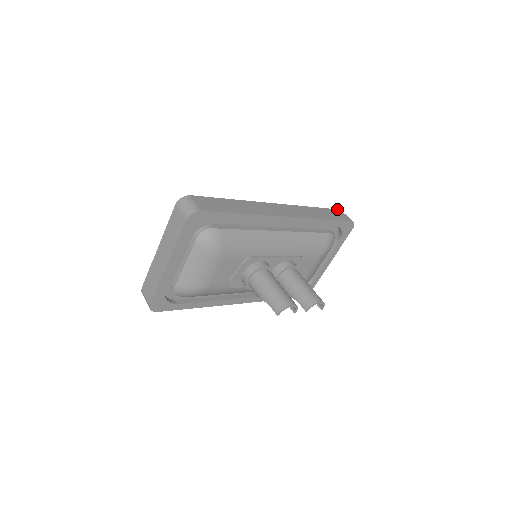
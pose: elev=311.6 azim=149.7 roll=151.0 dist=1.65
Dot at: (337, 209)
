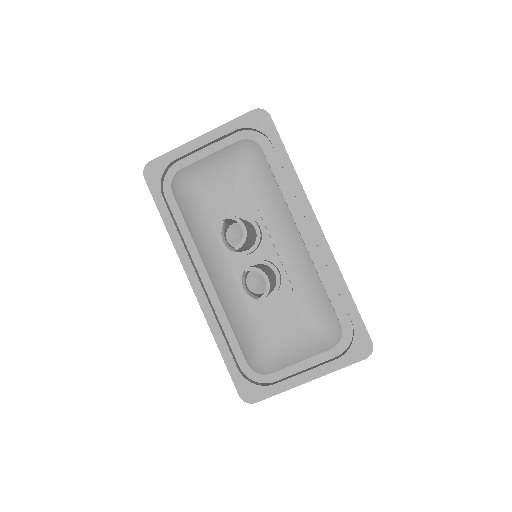
Dot at: occluded
